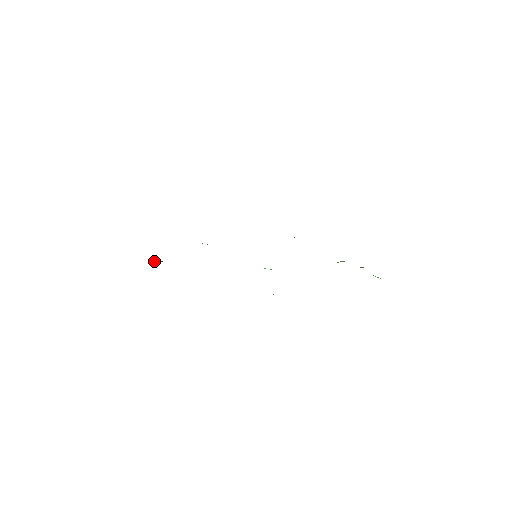
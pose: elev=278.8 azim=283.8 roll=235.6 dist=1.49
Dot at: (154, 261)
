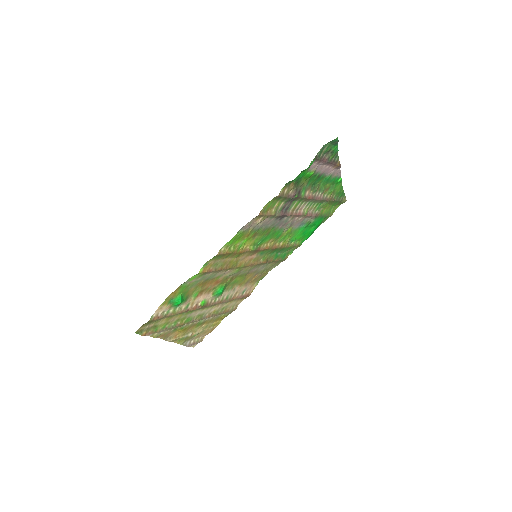
Dot at: (176, 301)
